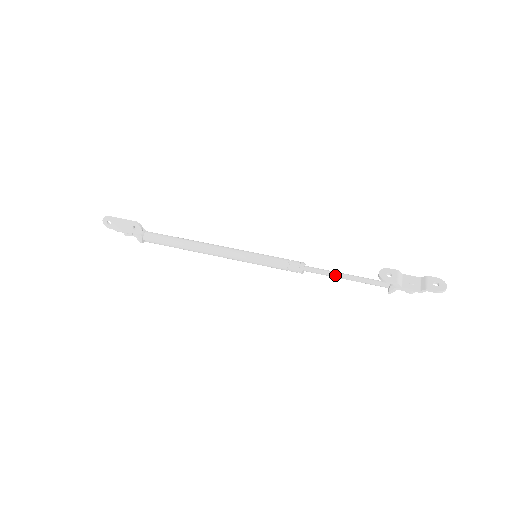
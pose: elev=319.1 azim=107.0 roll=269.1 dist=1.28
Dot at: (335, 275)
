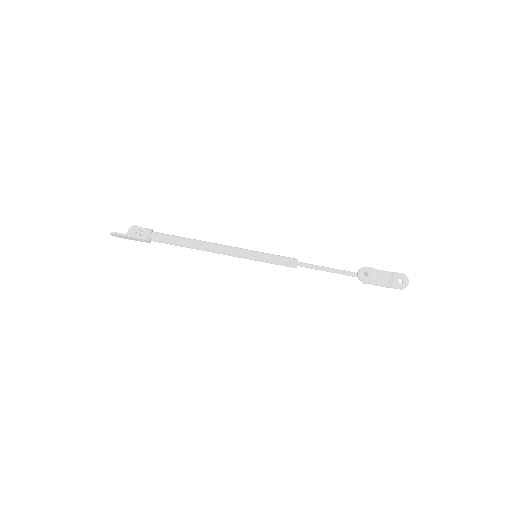
Dot at: (322, 270)
